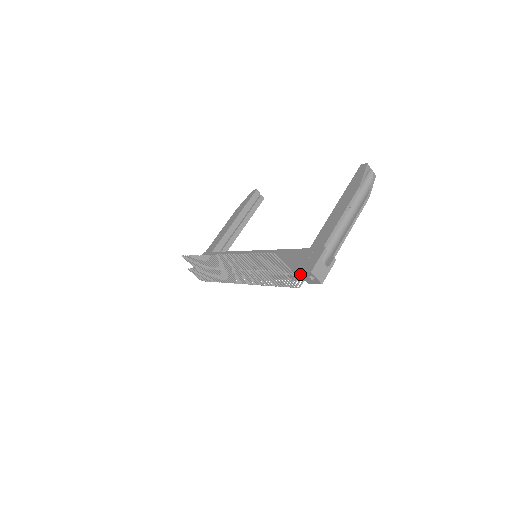
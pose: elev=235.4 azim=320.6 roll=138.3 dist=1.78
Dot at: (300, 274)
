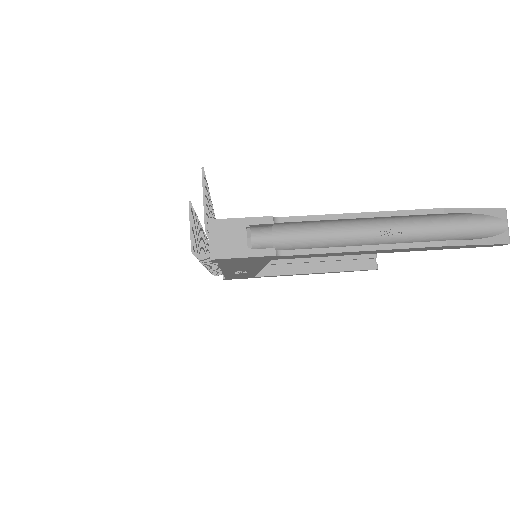
Dot at: occluded
